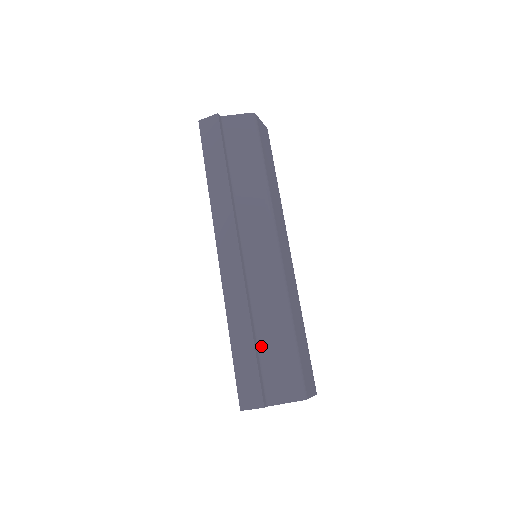
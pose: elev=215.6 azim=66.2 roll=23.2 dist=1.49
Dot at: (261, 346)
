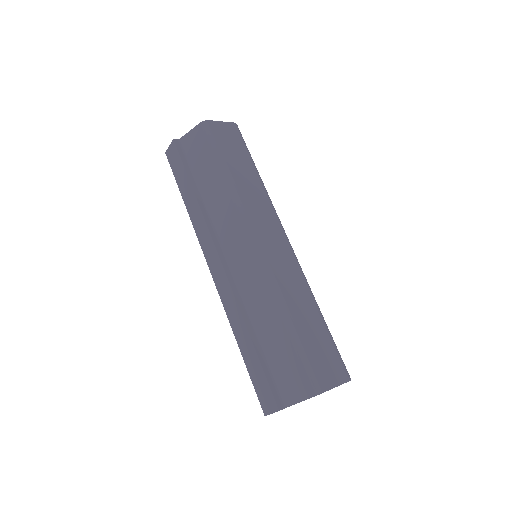
Dot at: (265, 350)
